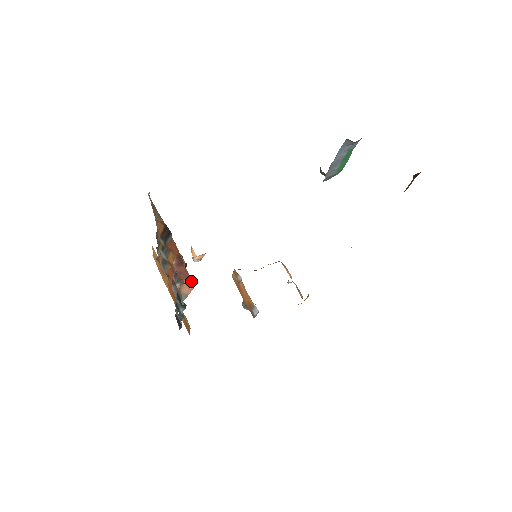
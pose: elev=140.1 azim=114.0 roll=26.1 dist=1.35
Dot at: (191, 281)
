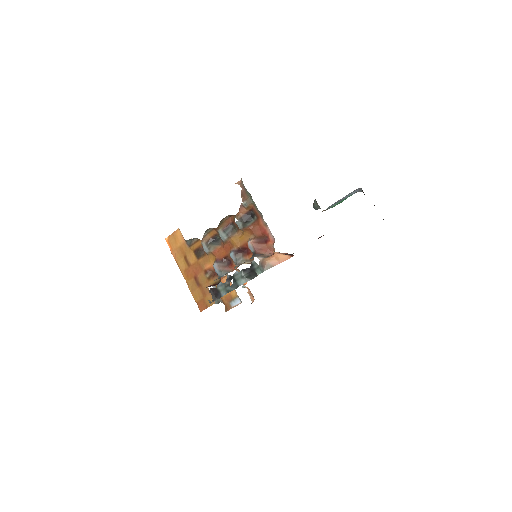
Dot at: (285, 255)
